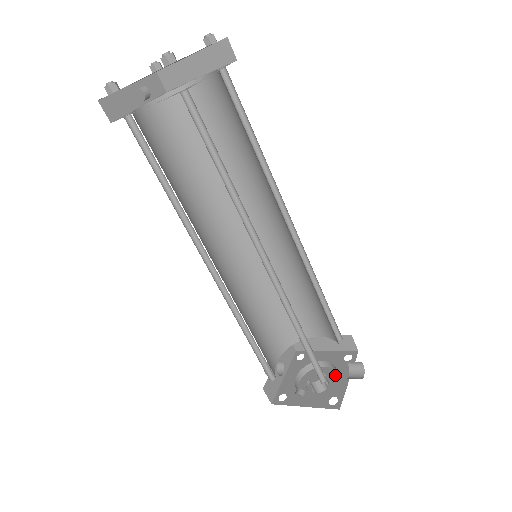
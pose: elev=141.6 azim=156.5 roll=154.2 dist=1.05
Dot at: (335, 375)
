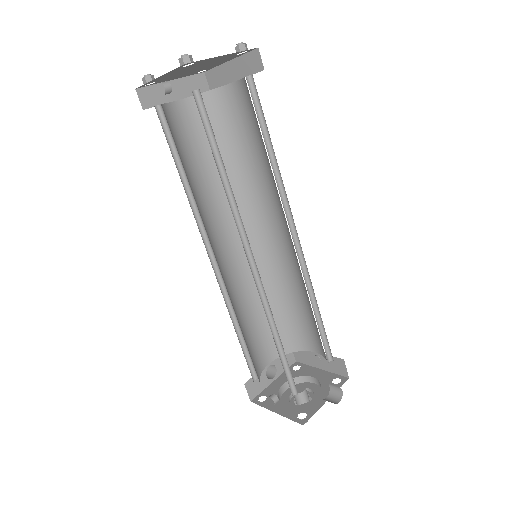
Dot at: occluded
